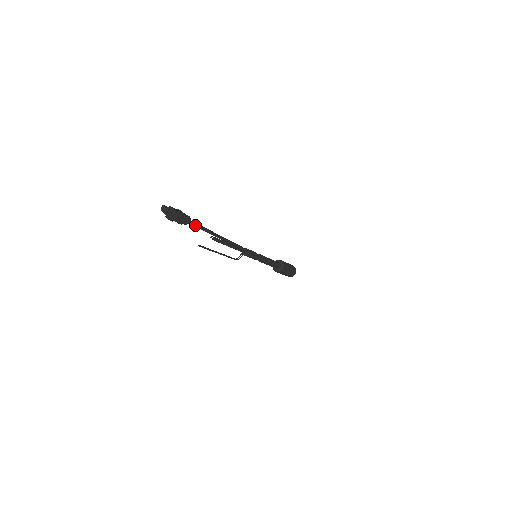
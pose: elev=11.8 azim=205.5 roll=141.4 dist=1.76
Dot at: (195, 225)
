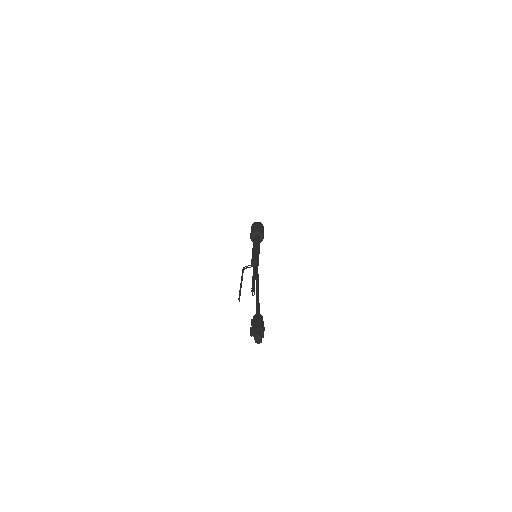
Dot at: occluded
